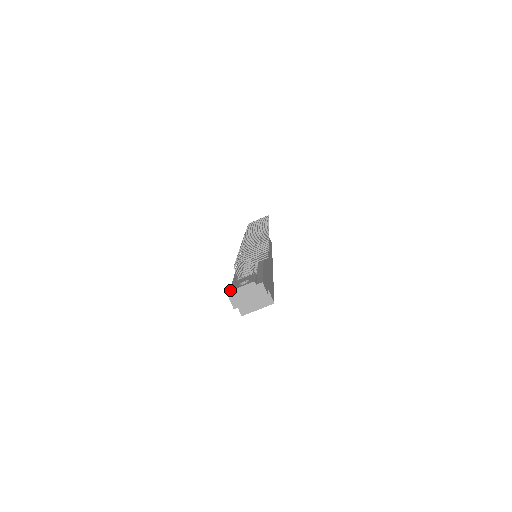
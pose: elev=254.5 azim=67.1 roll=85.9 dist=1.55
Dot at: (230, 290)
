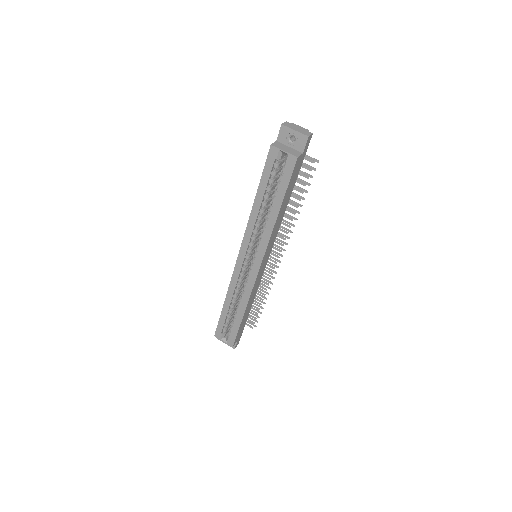
Dot at: occluded
